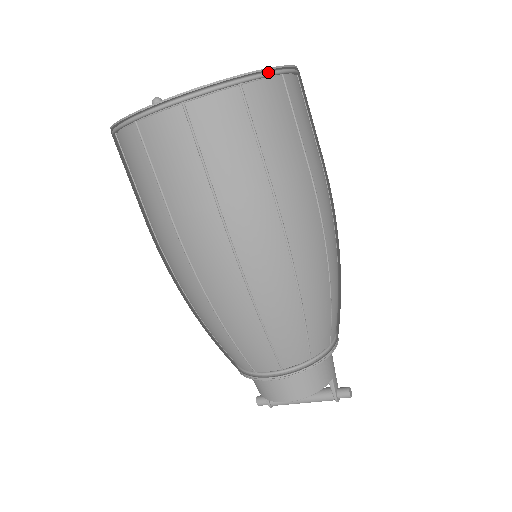
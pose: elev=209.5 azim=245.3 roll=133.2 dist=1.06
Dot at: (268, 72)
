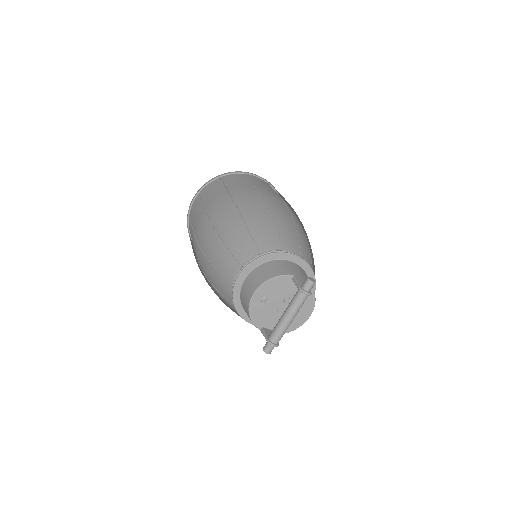
Dot at: (235, 172)
